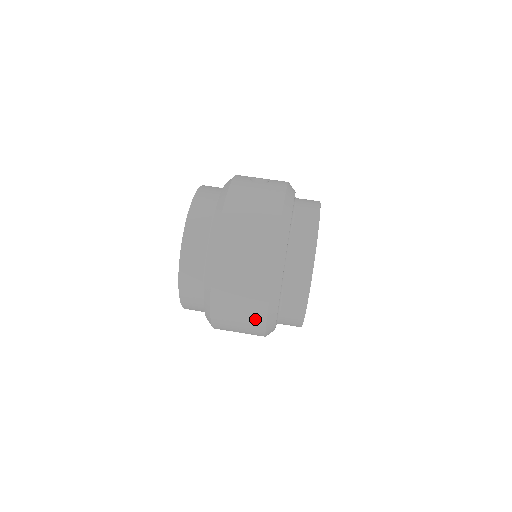
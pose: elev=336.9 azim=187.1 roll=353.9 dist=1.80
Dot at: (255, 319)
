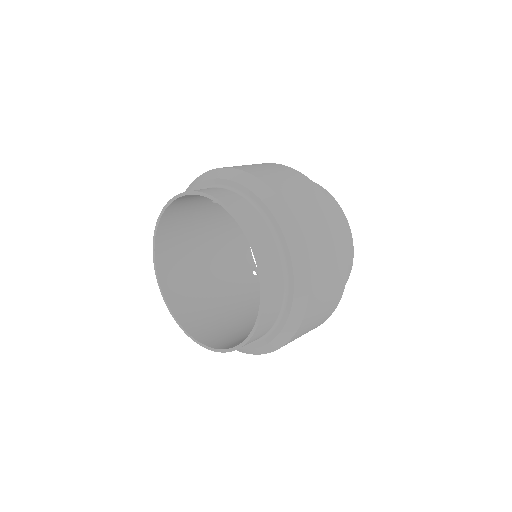
Dot at: (338, 243)
